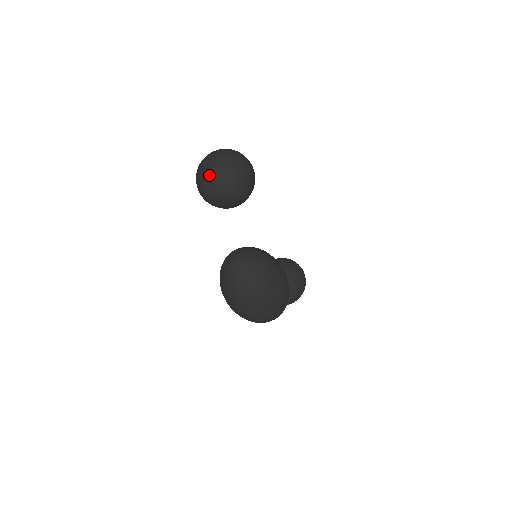
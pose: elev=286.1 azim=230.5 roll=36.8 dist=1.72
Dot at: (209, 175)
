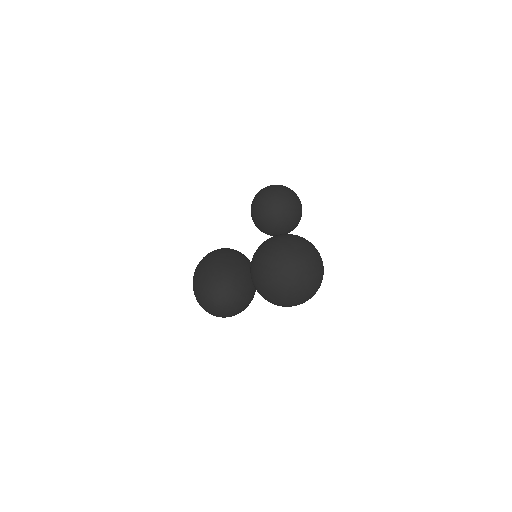
Dot at: (265, 292)
